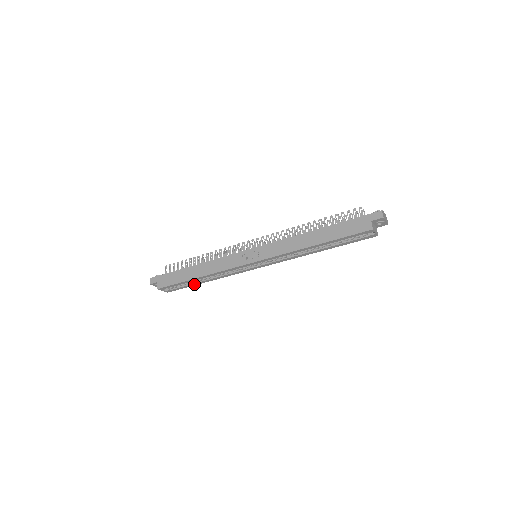
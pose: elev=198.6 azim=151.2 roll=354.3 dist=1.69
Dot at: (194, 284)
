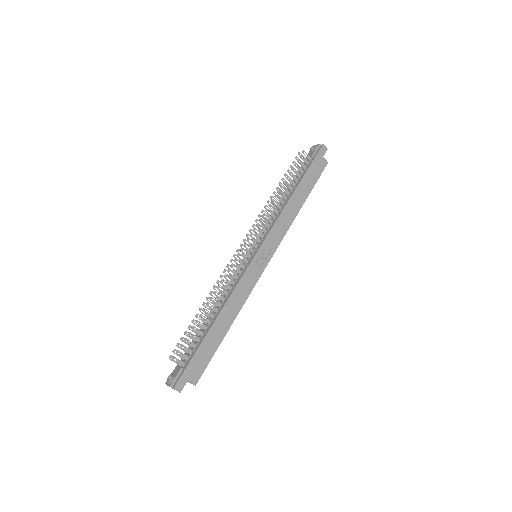
Dot at: occluded
